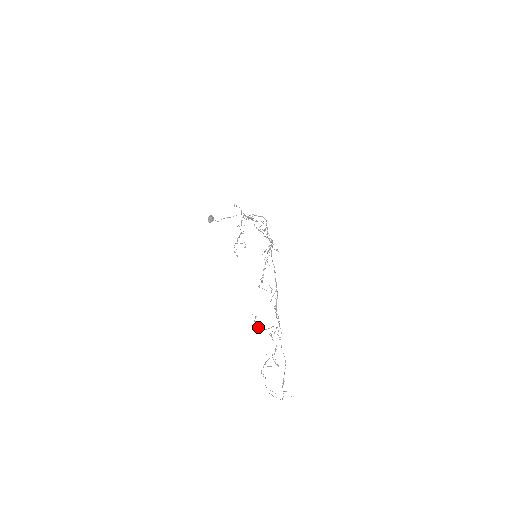
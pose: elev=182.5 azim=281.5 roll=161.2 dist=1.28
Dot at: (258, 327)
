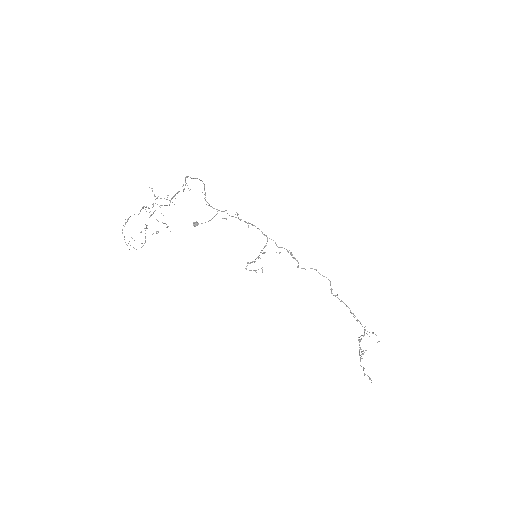
Dot at: occluded
